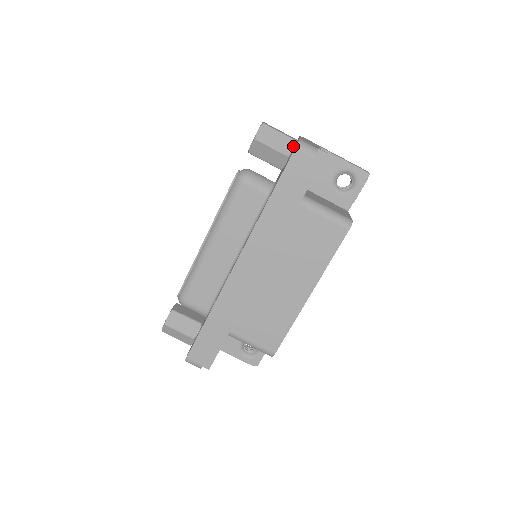
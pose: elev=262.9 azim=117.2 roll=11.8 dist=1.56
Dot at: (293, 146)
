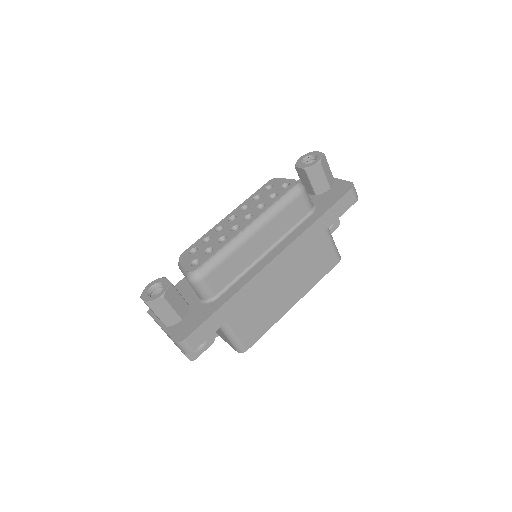
Dot at: (333, 182)
